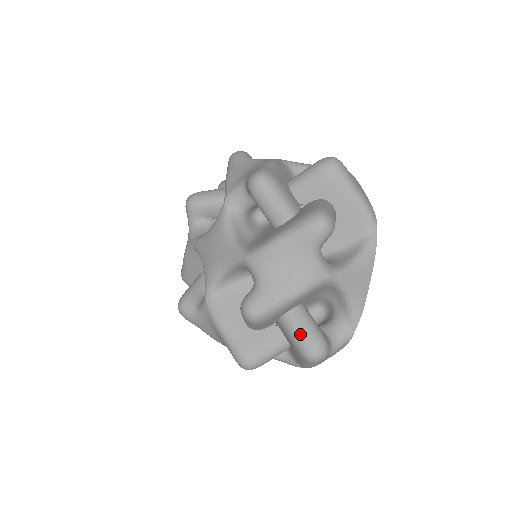
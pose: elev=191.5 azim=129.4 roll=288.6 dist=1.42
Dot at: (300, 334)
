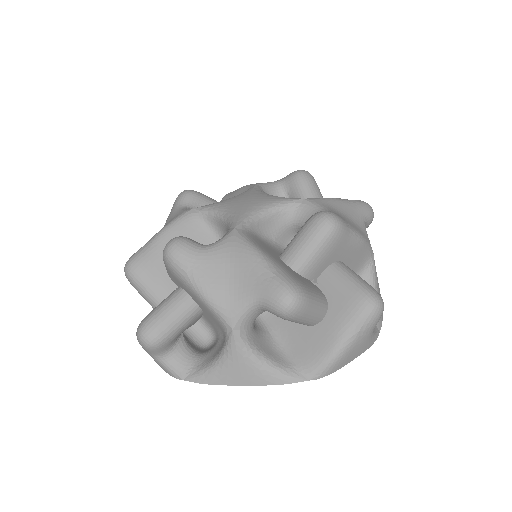
Dot at: (360, 278)
